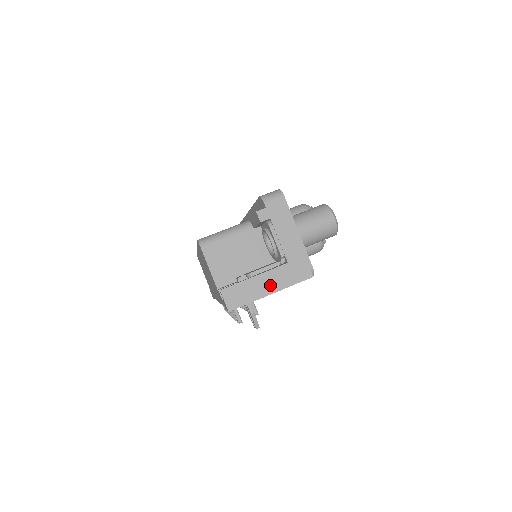
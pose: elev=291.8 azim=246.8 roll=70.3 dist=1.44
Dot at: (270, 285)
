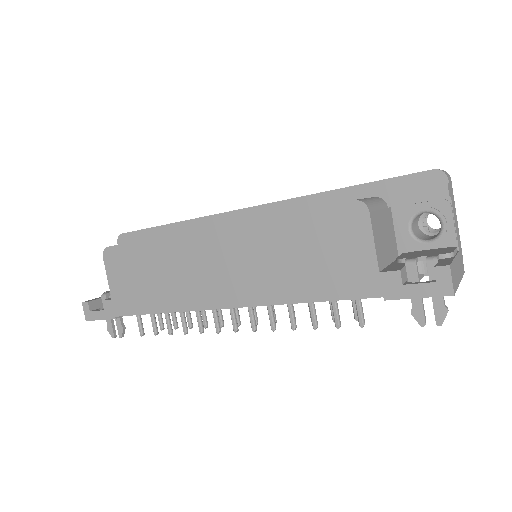
Dot at: (459, 272)
